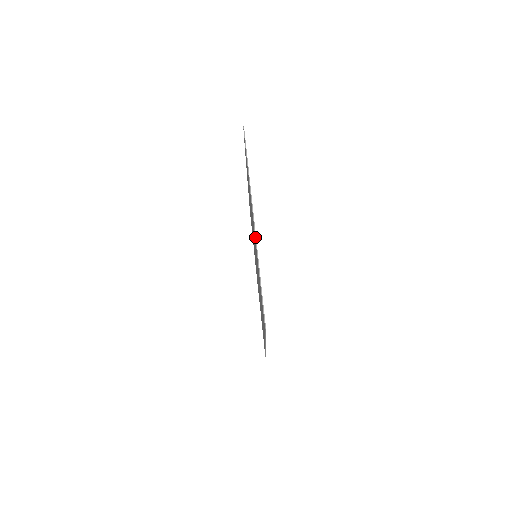
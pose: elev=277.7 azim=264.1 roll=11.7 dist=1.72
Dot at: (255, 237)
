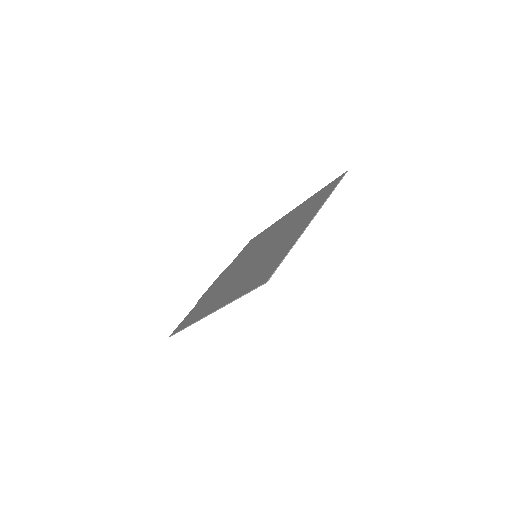
Dot at: occluded
